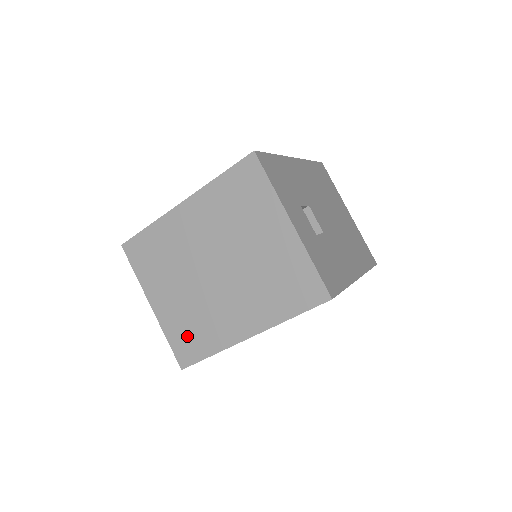
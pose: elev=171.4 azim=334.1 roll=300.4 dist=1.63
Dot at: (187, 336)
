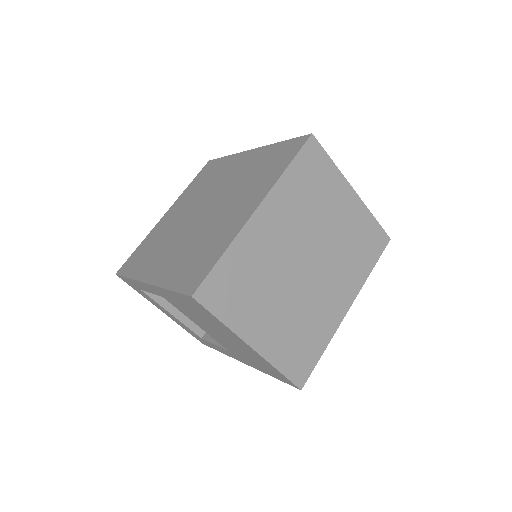
Dot at: (298, 350)
